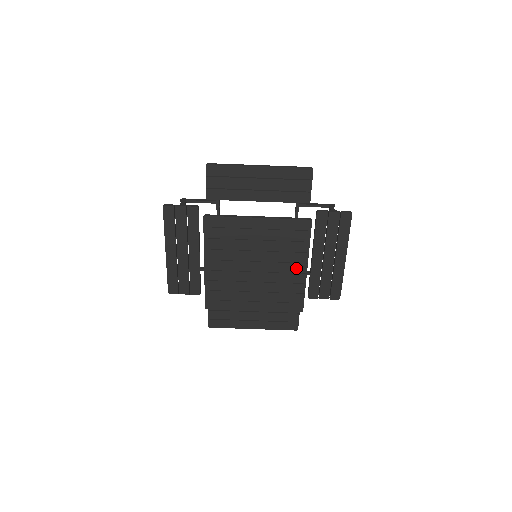
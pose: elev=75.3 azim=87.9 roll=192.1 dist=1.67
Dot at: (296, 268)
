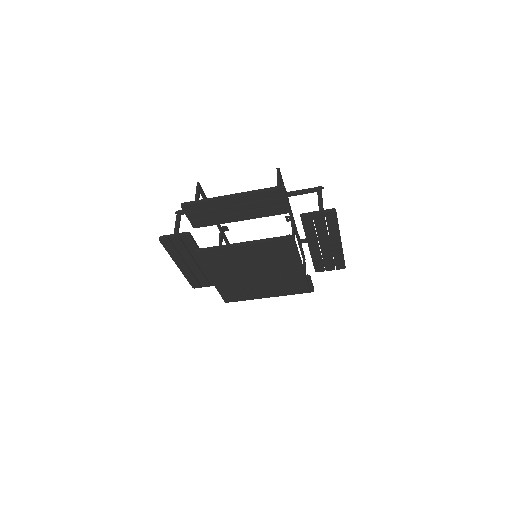
Dot at: (292, 269)
